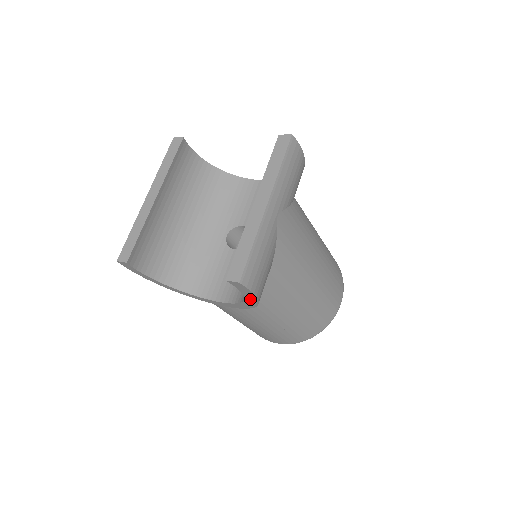
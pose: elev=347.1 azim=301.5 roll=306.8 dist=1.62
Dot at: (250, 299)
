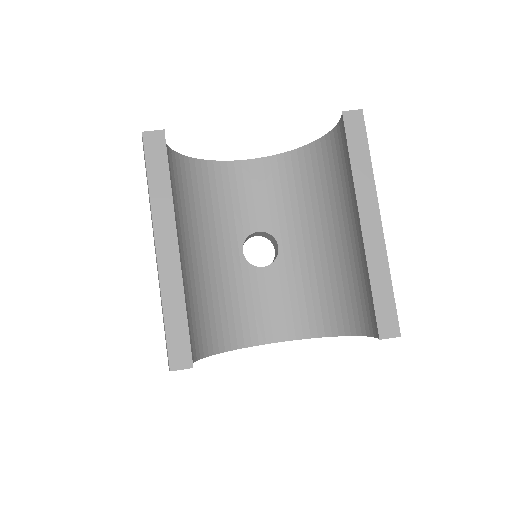
Dot at: occluded
